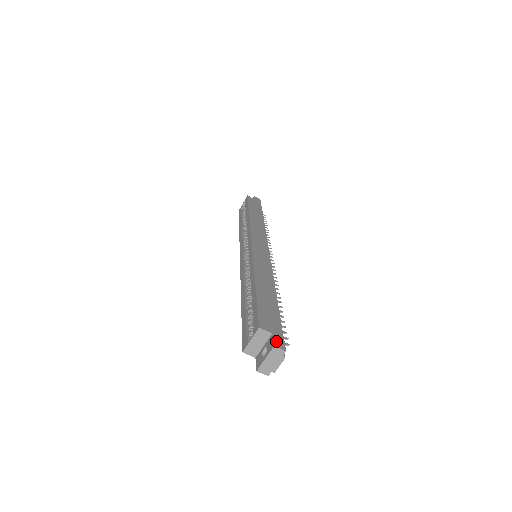
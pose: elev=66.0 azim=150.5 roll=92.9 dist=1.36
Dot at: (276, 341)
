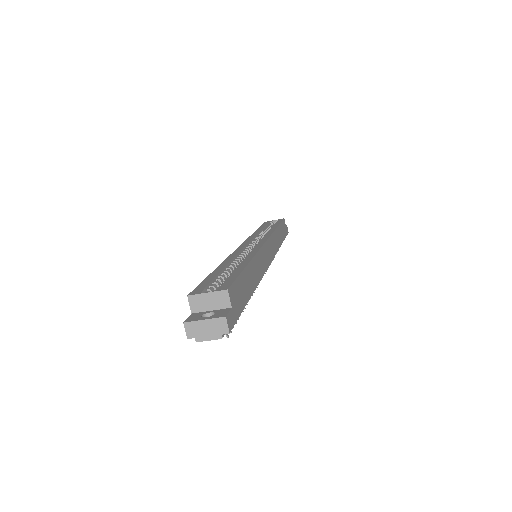
Dot at: (230, 316)
